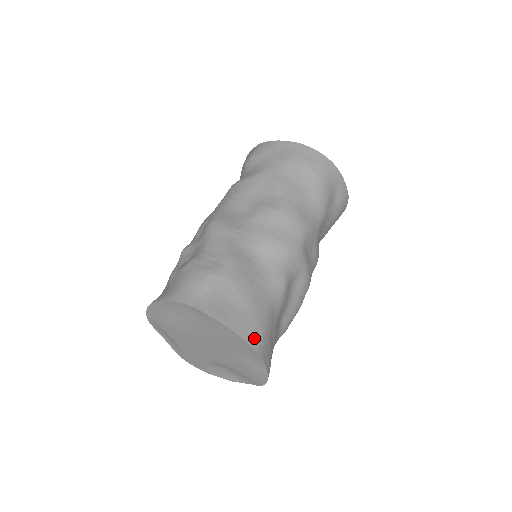
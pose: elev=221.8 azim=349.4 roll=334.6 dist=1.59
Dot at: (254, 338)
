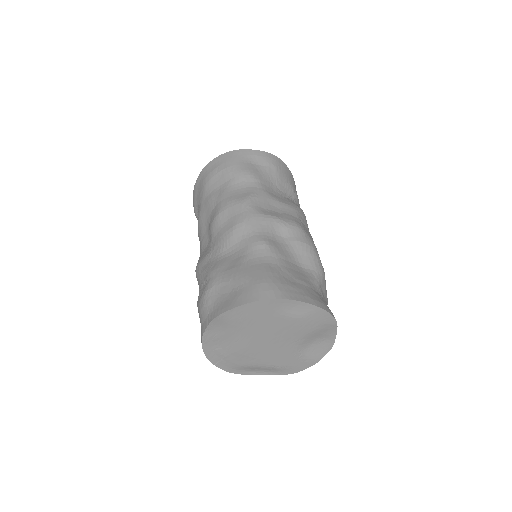
Dot at: (264, 293)
